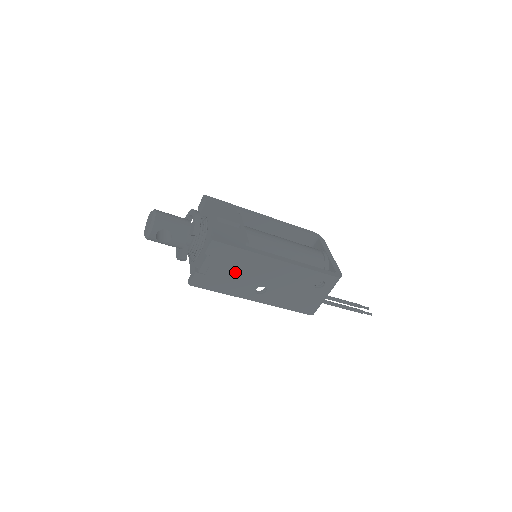
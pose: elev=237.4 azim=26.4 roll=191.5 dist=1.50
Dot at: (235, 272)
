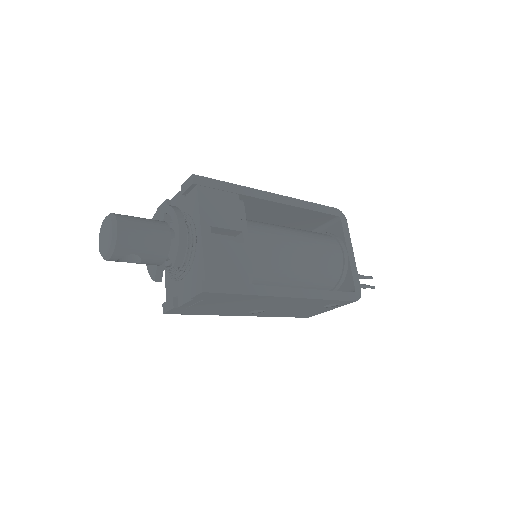
Dot at: (228, 305)
